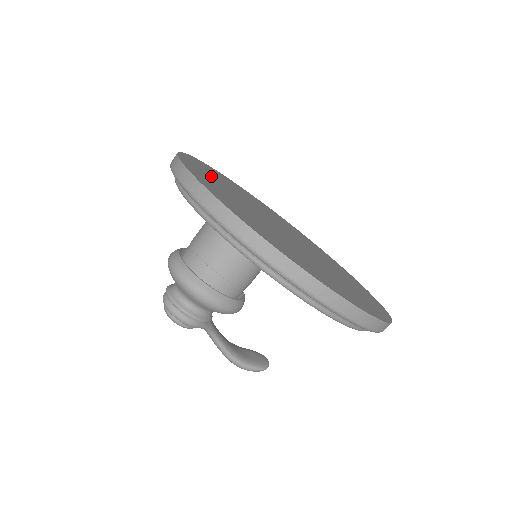
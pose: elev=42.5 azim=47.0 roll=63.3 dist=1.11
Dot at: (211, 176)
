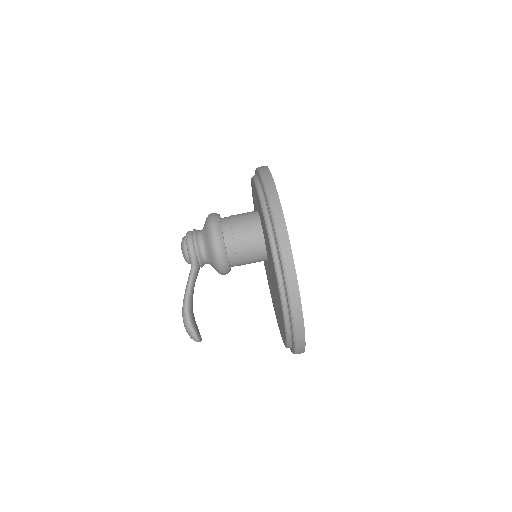
Dot at: occluded
